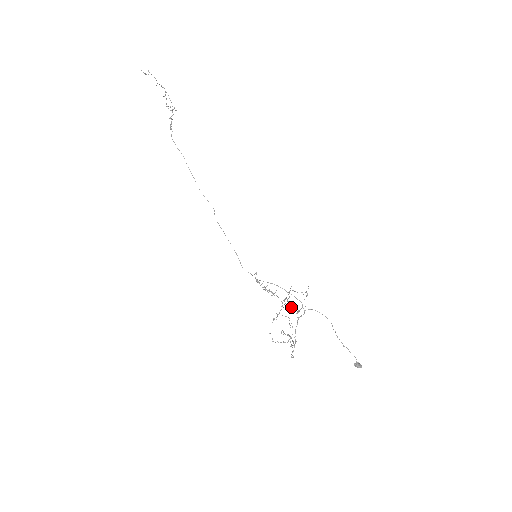
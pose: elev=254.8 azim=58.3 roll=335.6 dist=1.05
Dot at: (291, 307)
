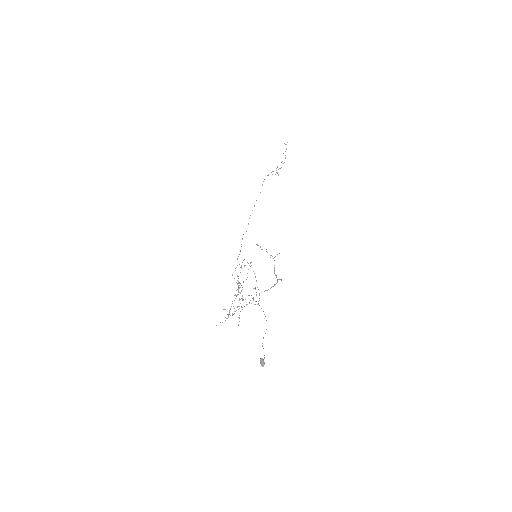
Dot at: occluded
